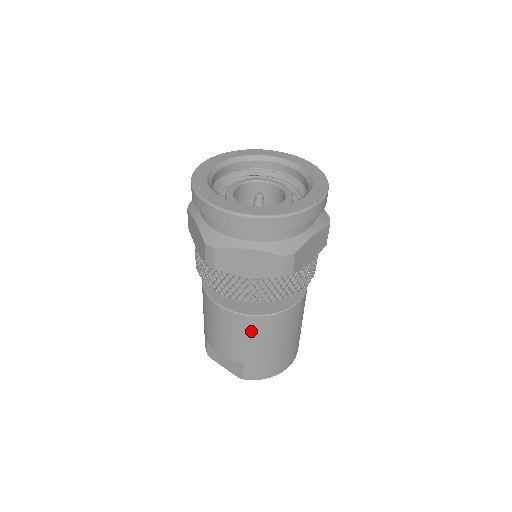
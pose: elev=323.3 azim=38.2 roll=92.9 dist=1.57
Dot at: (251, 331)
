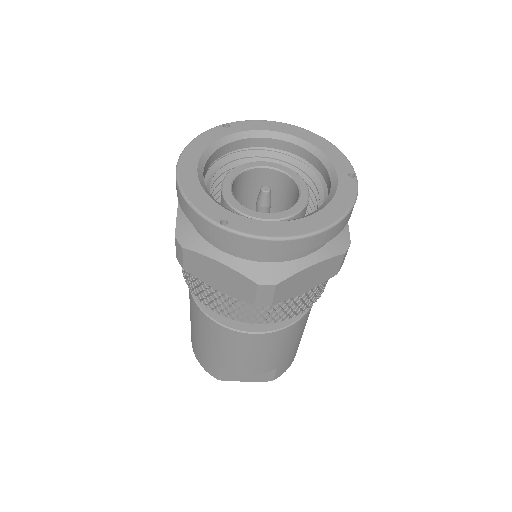
Dot at: (290, 337)
